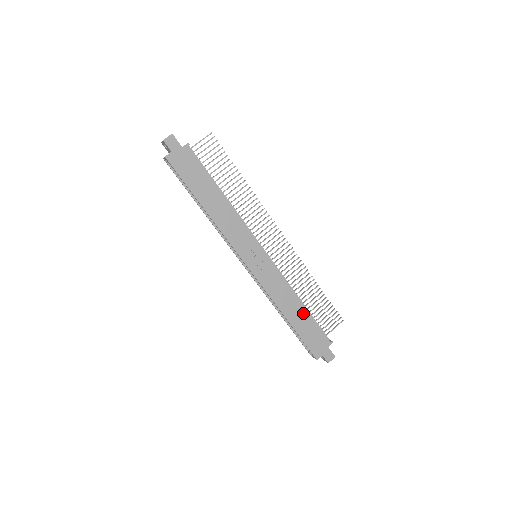
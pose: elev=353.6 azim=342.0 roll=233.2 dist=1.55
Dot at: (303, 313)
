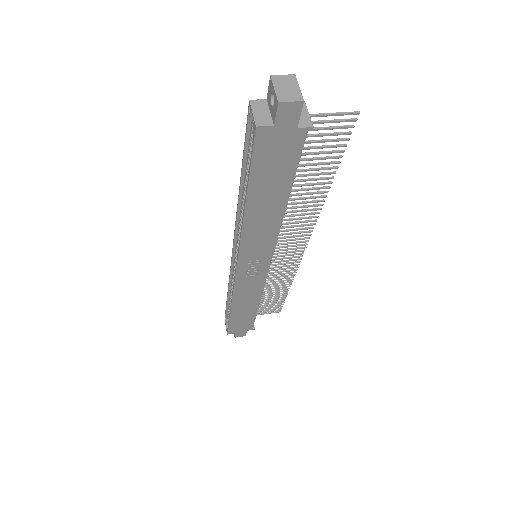
Dot at: (252, 310)
